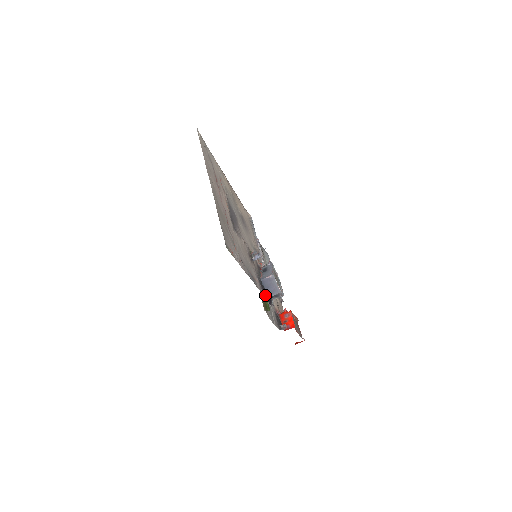
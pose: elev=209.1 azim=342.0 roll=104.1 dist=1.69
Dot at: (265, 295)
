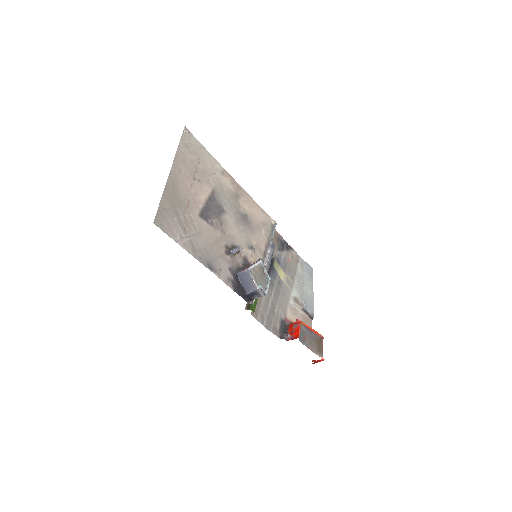
Dot at: (240, 290)
